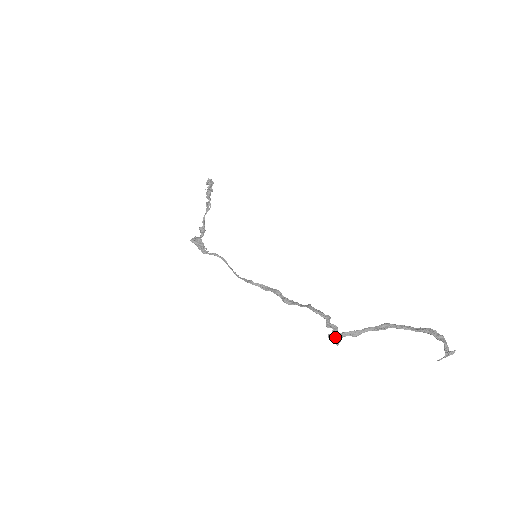
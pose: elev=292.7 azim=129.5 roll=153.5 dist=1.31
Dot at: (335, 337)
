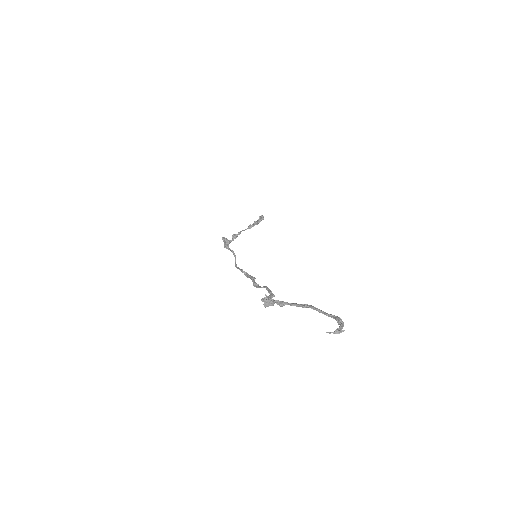
Dot at: (266, 300)
